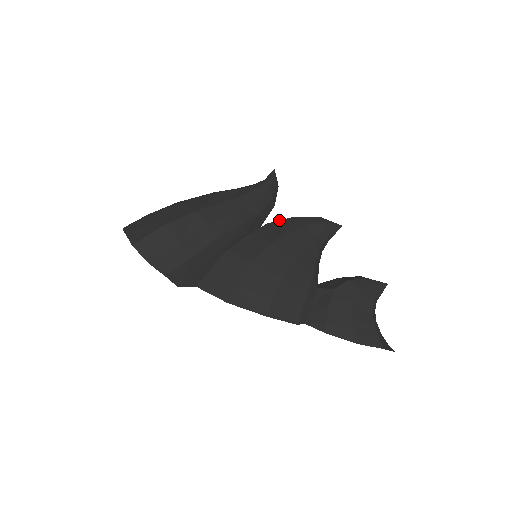
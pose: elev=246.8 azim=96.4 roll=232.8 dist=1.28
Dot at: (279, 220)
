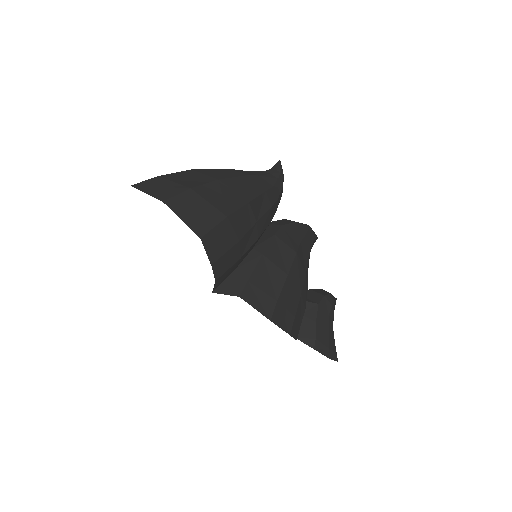
Dot at: (288, 223)
